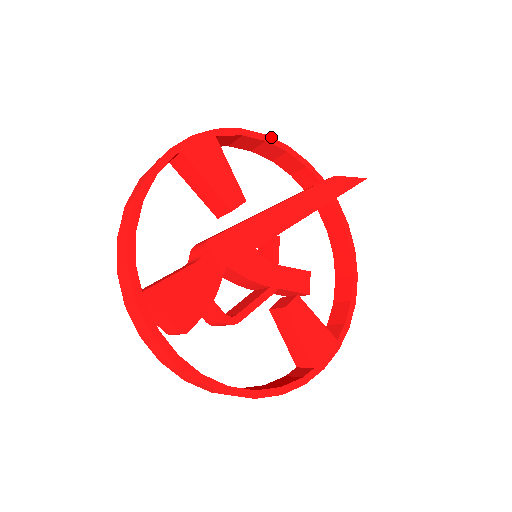
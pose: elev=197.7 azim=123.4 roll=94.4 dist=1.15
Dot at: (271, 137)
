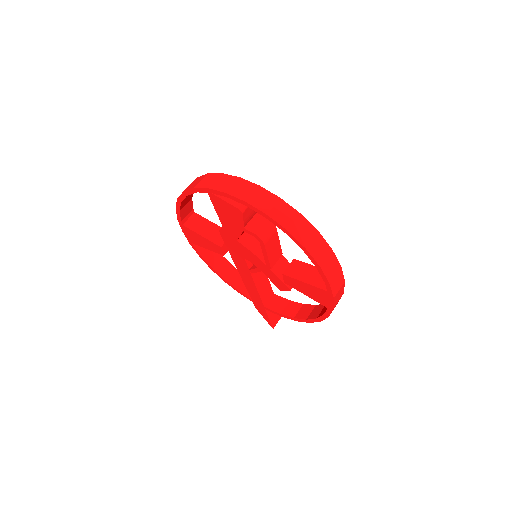
Dot at: (225, 260)
